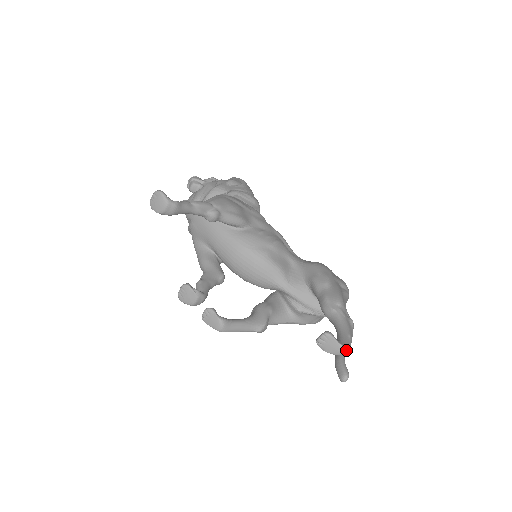
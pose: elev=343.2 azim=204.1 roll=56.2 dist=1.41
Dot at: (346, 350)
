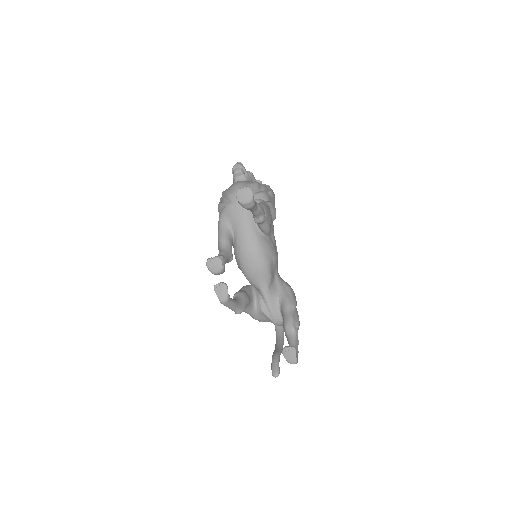
Dot at: occluded
